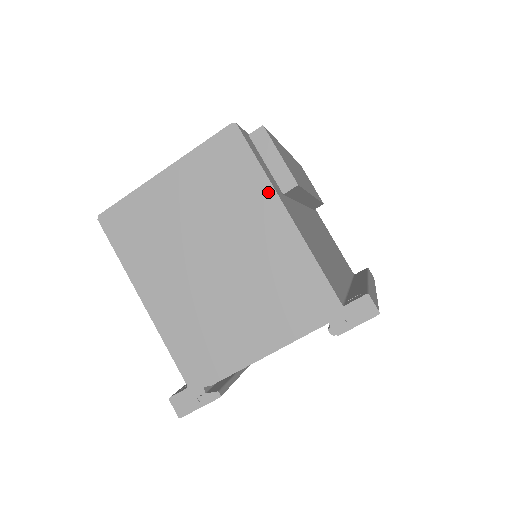
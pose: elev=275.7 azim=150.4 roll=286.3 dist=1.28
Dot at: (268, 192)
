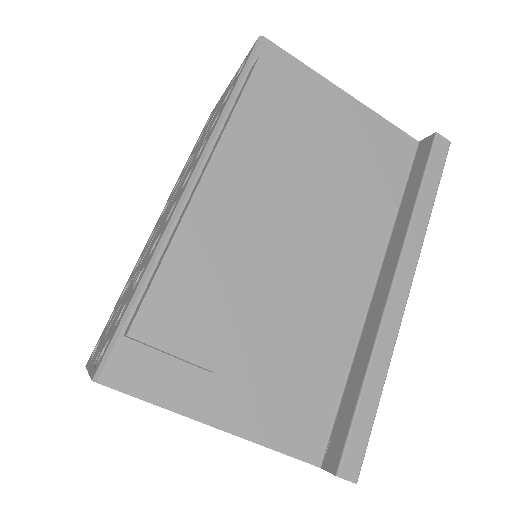
Dot at: occluded
